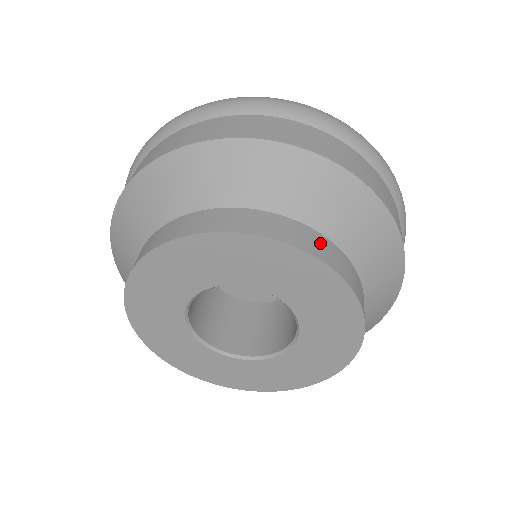
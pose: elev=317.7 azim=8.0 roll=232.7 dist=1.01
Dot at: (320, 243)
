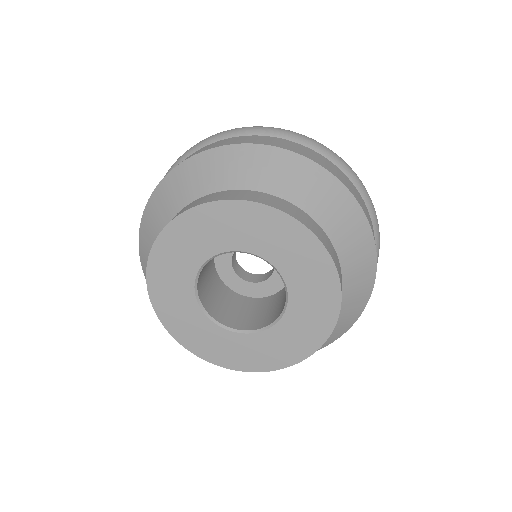
Dot at: occluded
